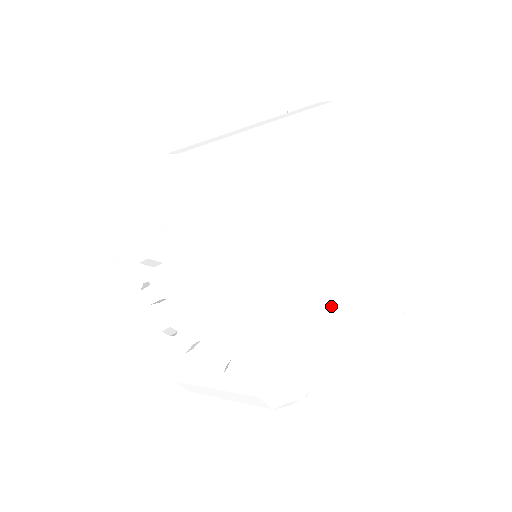
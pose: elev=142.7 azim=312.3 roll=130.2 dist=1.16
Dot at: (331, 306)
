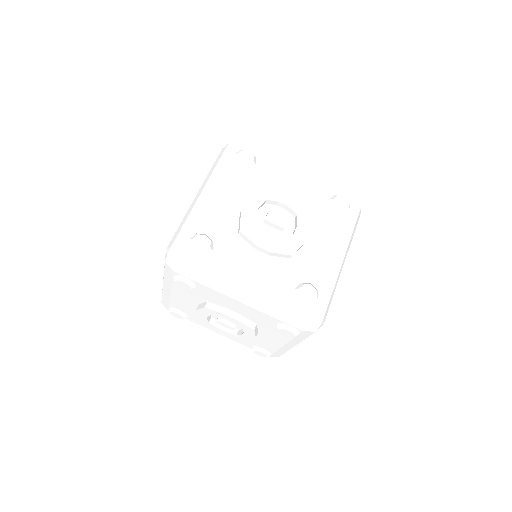
Dot at: occluded
